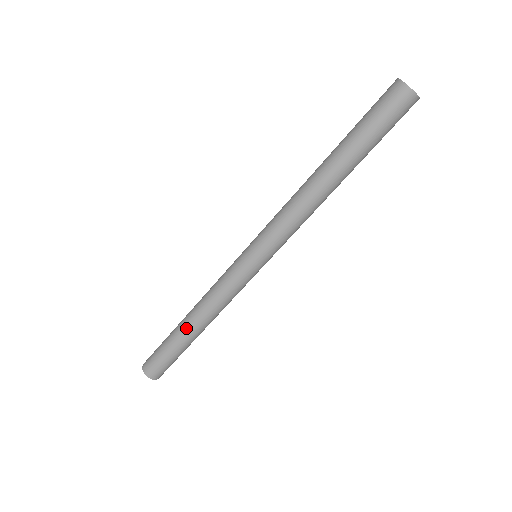
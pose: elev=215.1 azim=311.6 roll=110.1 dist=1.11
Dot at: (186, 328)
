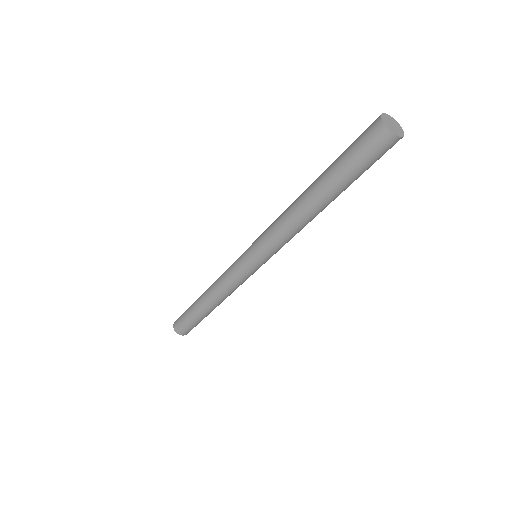
Dot at: (202, 303)
